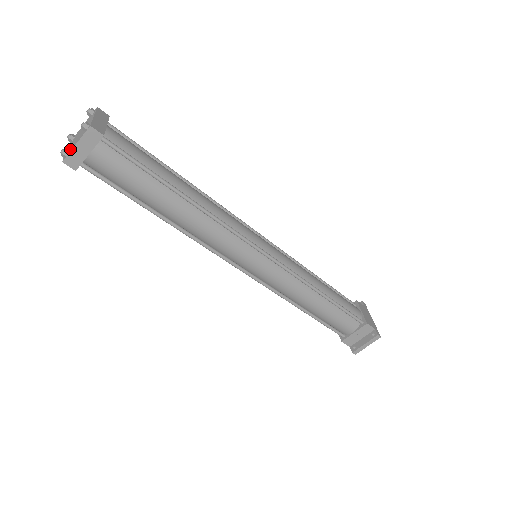
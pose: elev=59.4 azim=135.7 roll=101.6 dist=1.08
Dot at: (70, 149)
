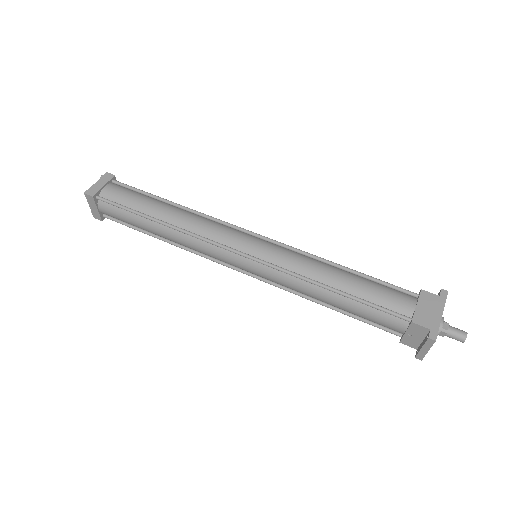
Dot at: occluded
